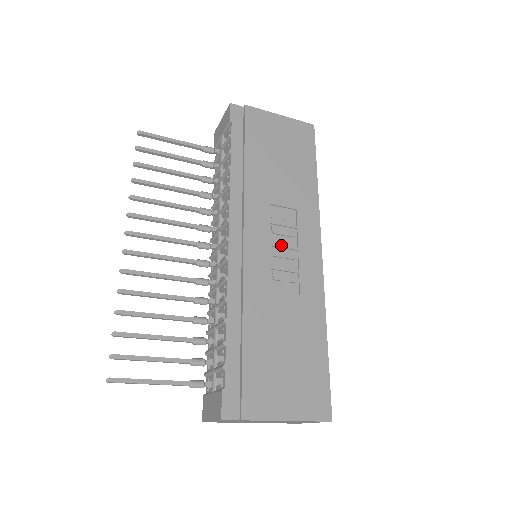
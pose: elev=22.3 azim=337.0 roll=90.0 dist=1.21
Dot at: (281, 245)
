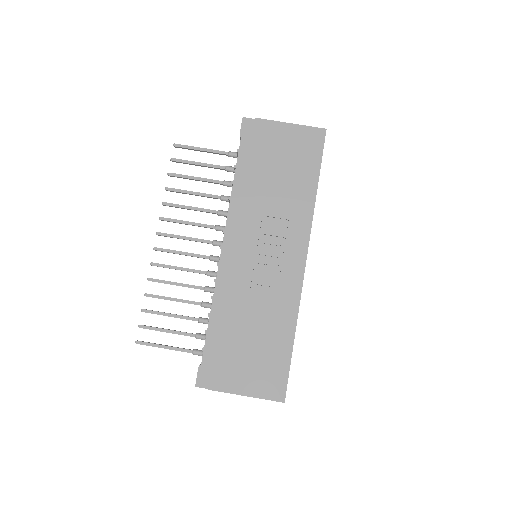
Dot at: (267, 253)
